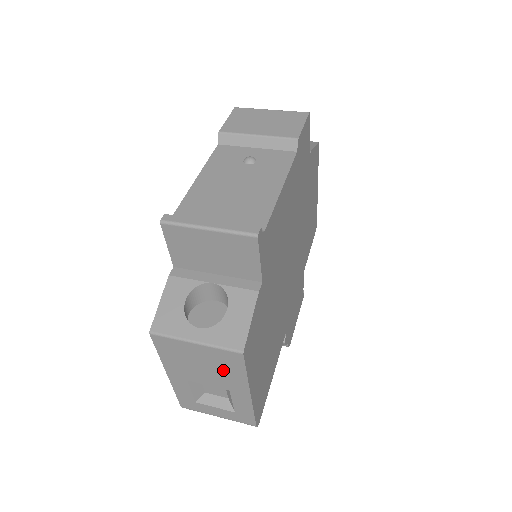
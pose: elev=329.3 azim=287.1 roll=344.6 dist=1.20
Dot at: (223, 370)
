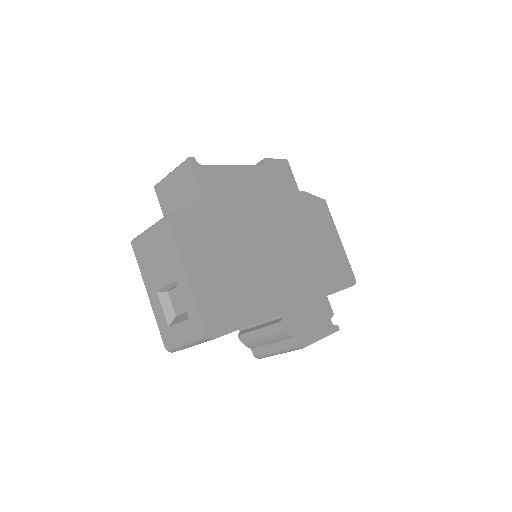
Dot at: (166, 251)
